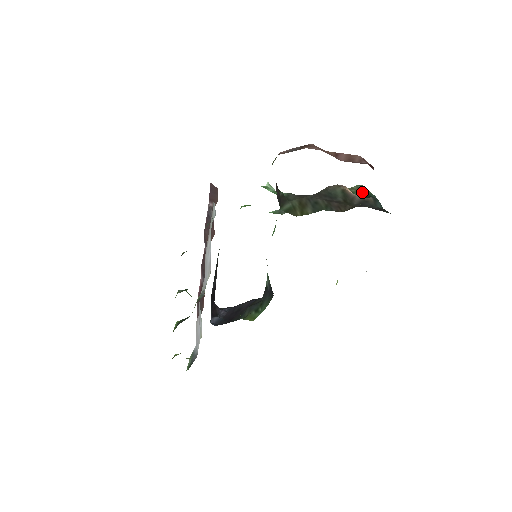
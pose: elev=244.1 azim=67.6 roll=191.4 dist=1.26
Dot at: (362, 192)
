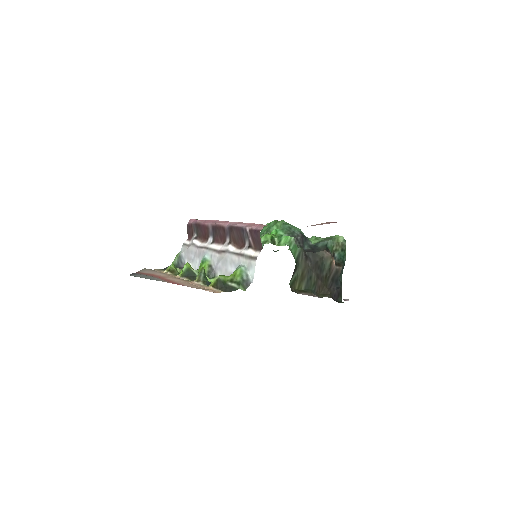
Dot at: (341, 252)
